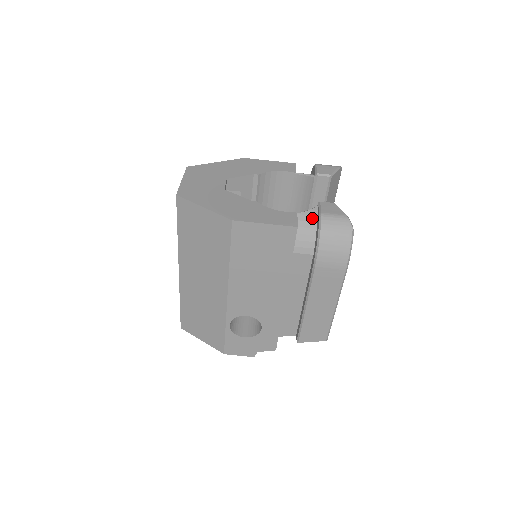
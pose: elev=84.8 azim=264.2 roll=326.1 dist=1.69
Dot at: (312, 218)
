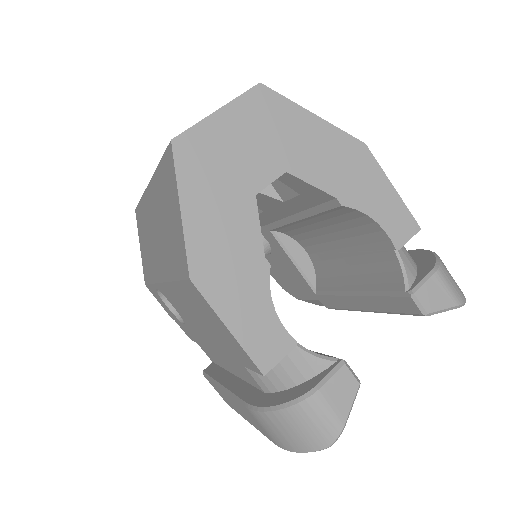
Dot at: (307, 370)
